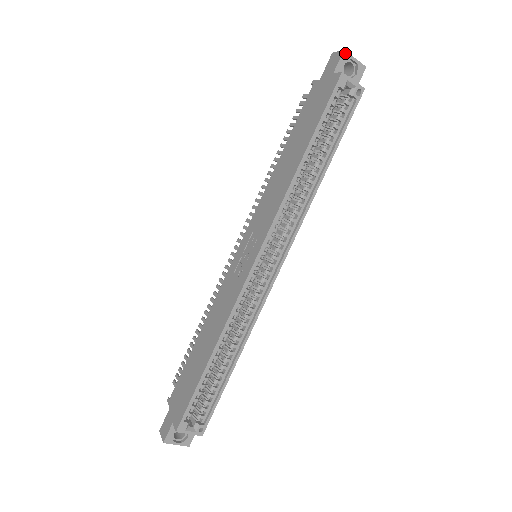
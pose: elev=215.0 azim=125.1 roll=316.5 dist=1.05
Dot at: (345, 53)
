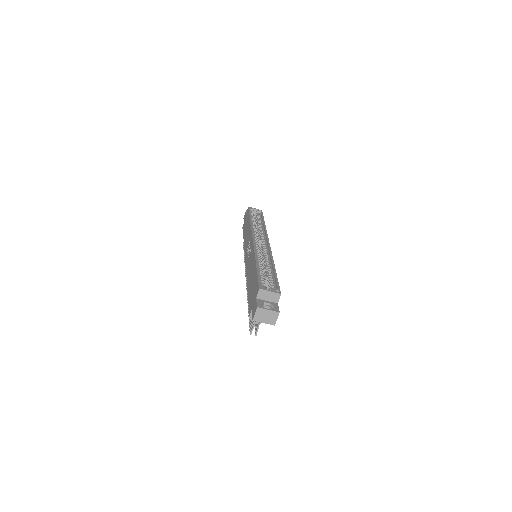
Dot at: occluded
